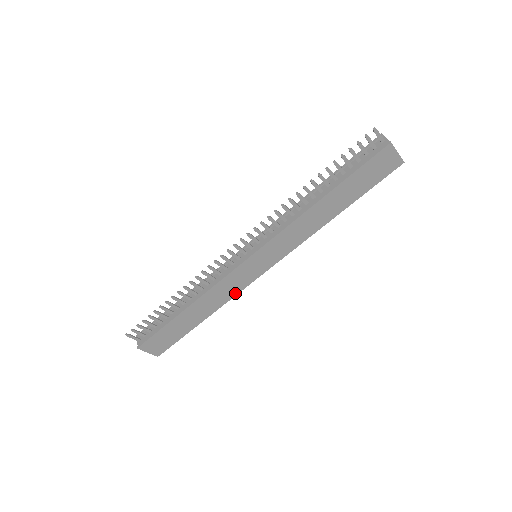
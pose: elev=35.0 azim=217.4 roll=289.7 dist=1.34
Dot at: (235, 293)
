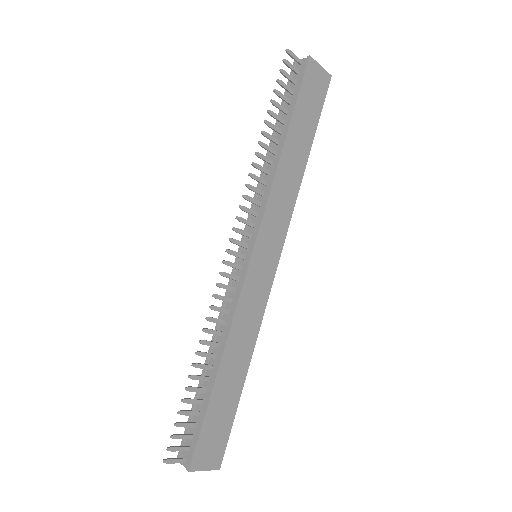
Dot at: (260, 316)
